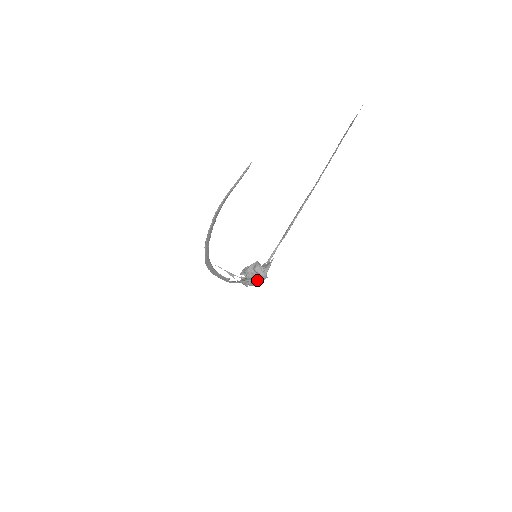
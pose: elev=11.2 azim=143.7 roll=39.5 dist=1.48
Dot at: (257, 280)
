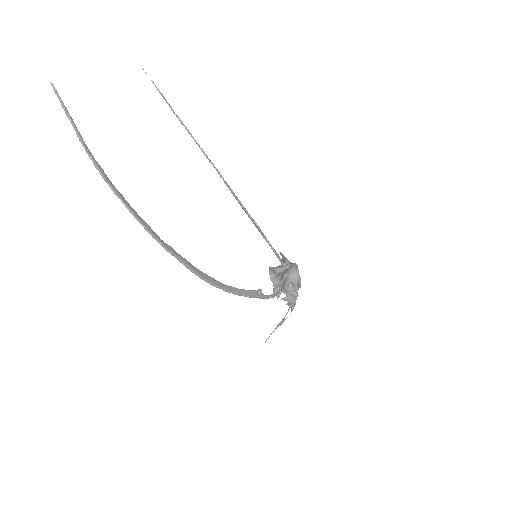
Dot at: (290, 272)
